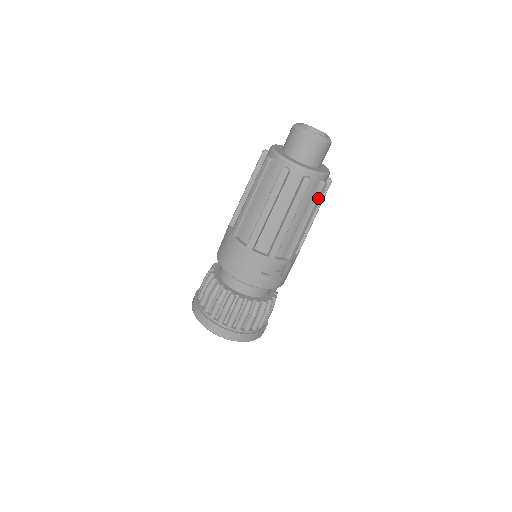
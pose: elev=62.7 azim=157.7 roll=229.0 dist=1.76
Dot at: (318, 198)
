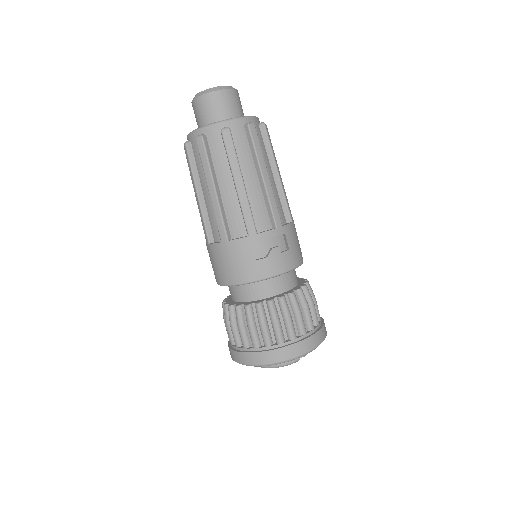
Dot at: (255, 143)
